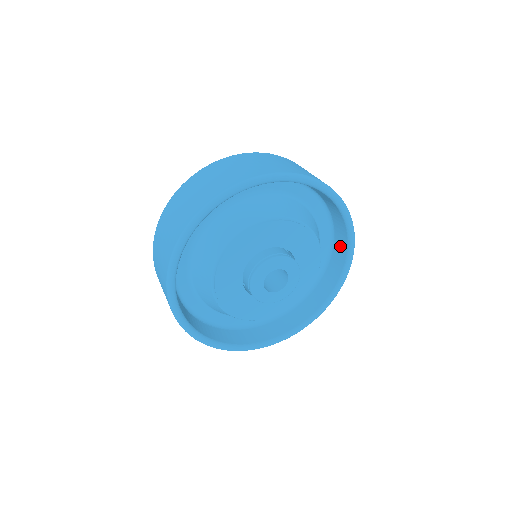
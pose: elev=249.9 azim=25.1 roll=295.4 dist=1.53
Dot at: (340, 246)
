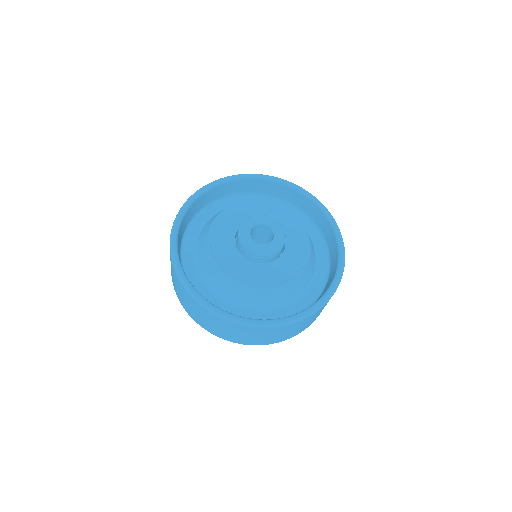
Dot at: (330, 280)
